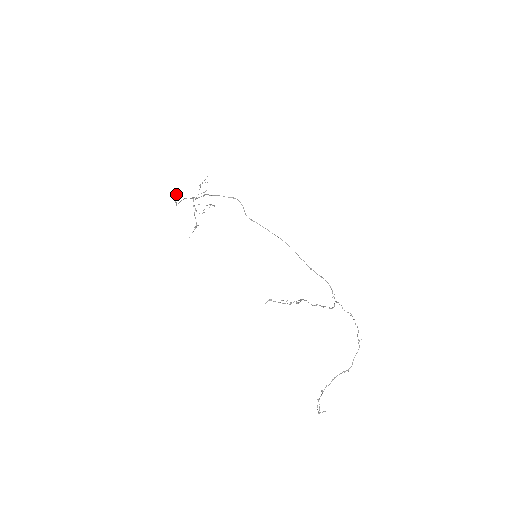
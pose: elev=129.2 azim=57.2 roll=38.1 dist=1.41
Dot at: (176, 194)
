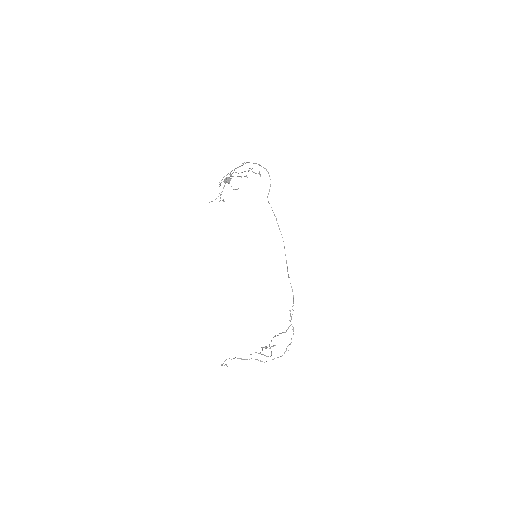
Dot at: (226, 182)
